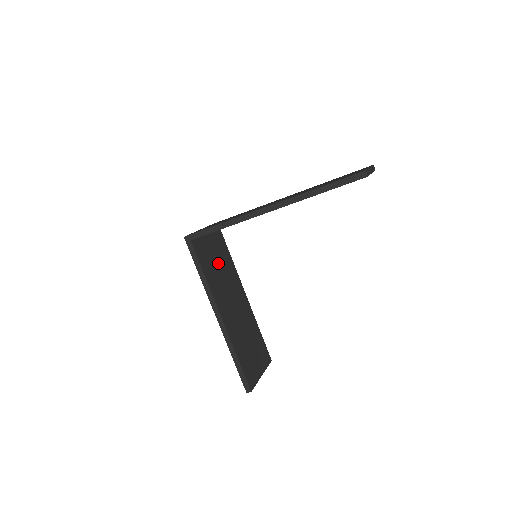
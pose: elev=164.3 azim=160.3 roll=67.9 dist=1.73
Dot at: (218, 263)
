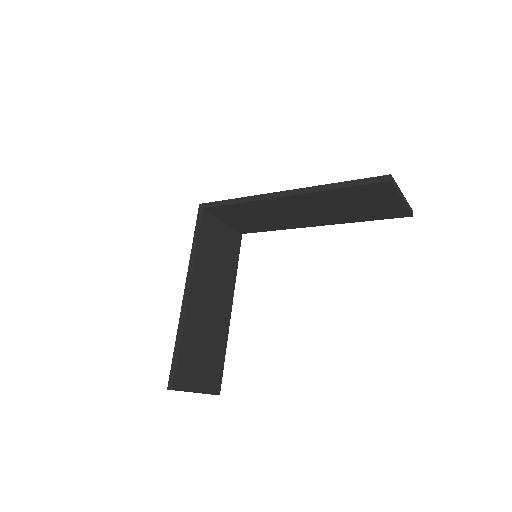
Dot at: (219, 254)
